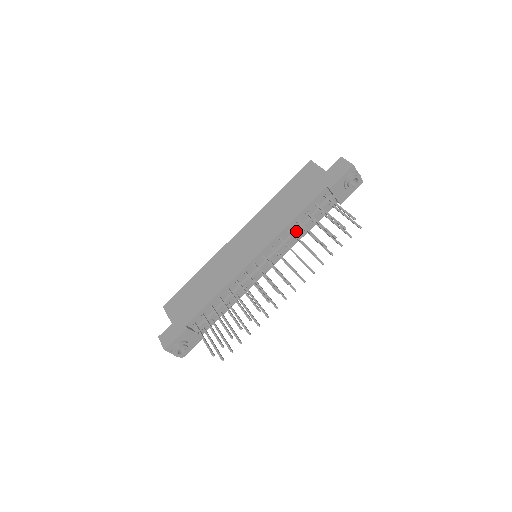
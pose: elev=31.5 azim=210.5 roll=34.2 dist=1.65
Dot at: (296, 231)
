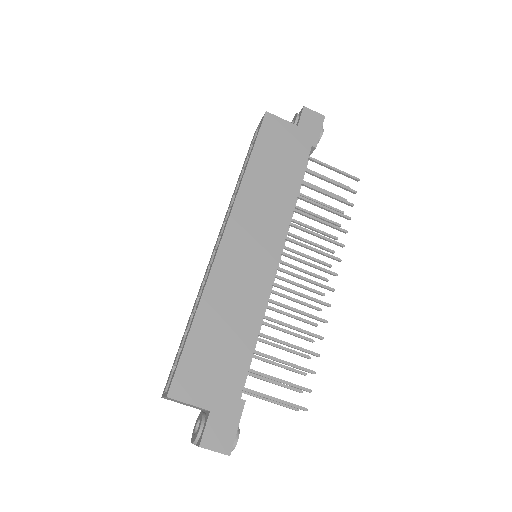
Dot at: occluded
